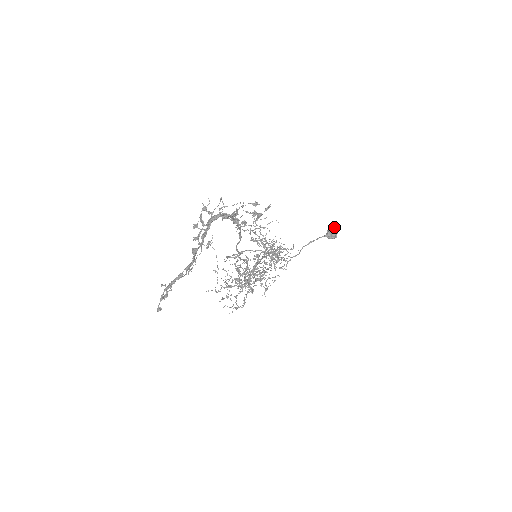
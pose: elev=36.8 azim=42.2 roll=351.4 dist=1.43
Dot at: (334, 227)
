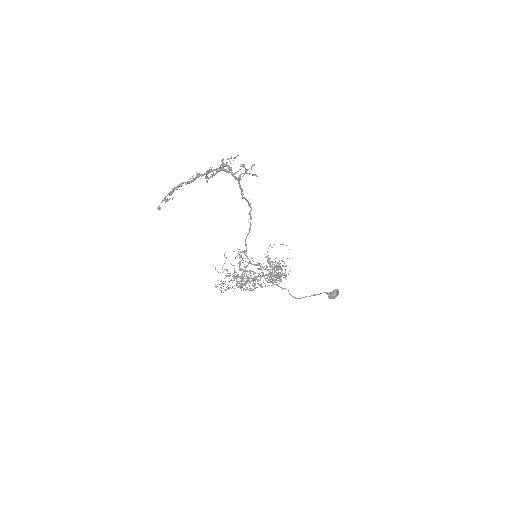
Dot at: (337, 289)
